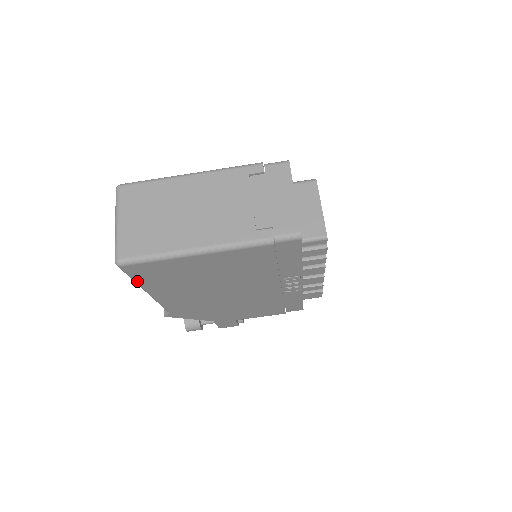
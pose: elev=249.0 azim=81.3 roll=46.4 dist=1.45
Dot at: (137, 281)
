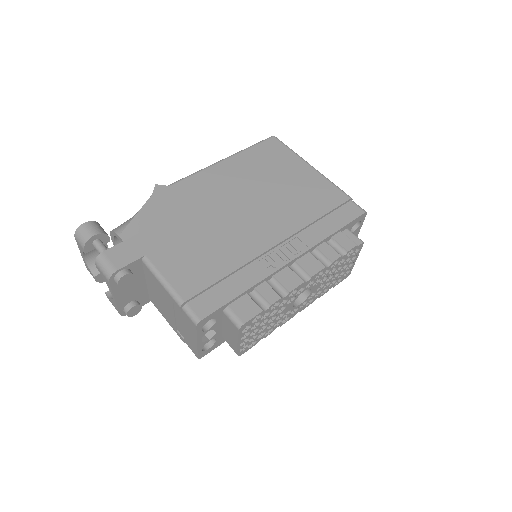
Dot at: (250, 148)
